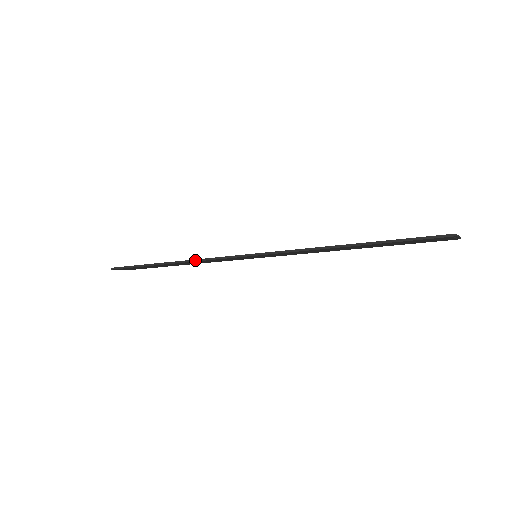
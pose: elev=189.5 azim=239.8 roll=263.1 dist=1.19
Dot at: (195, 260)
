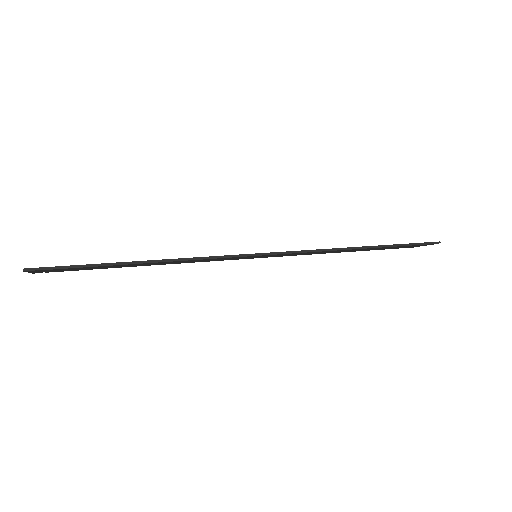
Dot at: (192, 258)
